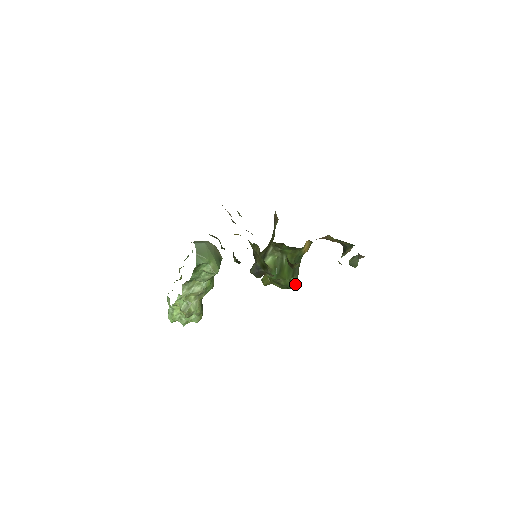
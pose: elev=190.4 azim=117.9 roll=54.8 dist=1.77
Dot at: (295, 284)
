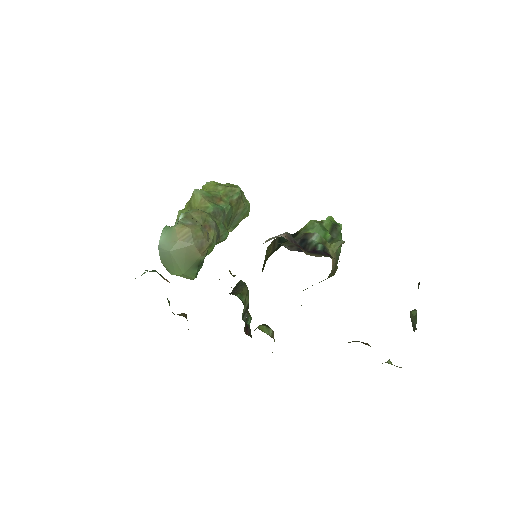
Dot at: occluded
